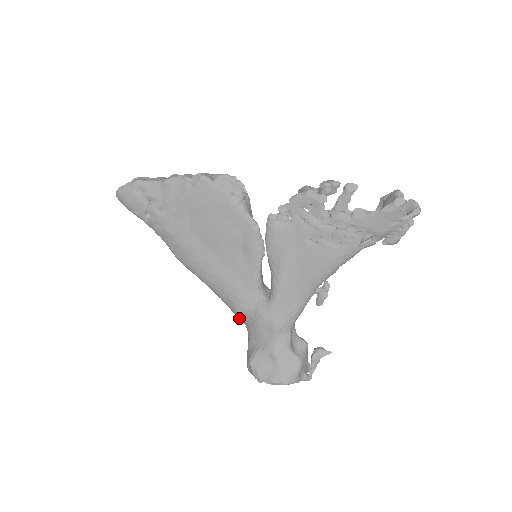
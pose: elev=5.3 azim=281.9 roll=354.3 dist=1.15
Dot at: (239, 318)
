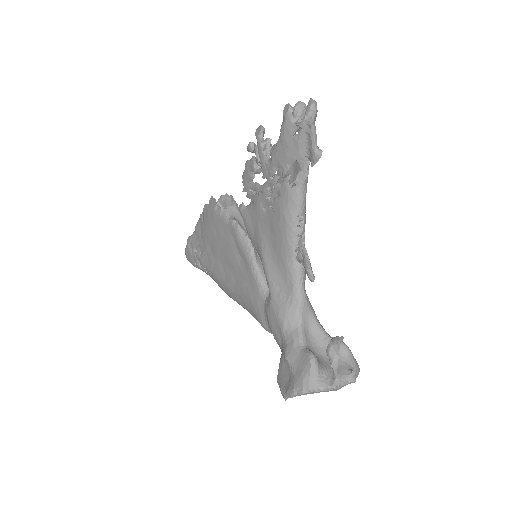
Dot at: (268, 331)
